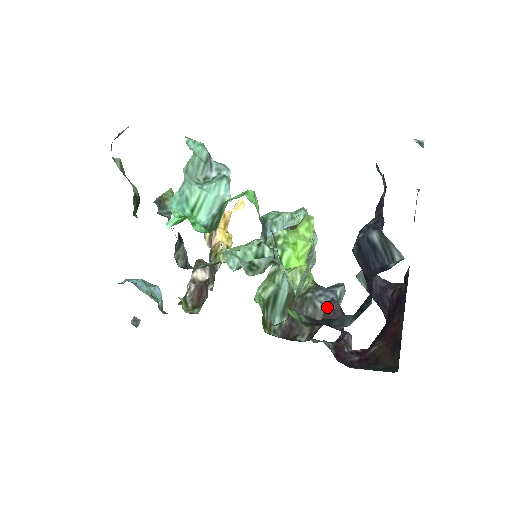
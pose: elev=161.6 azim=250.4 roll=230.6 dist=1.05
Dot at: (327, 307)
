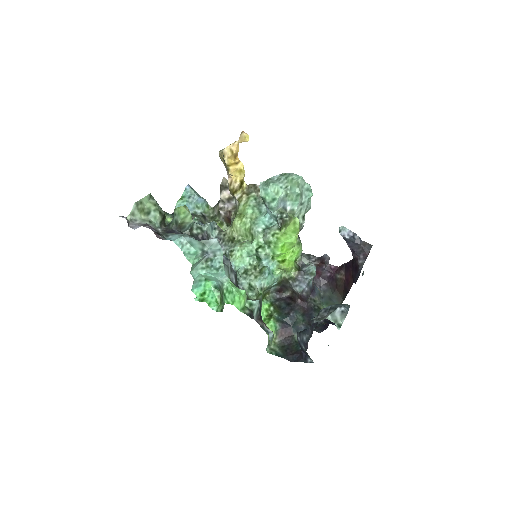
Dot at: (299, 295)
